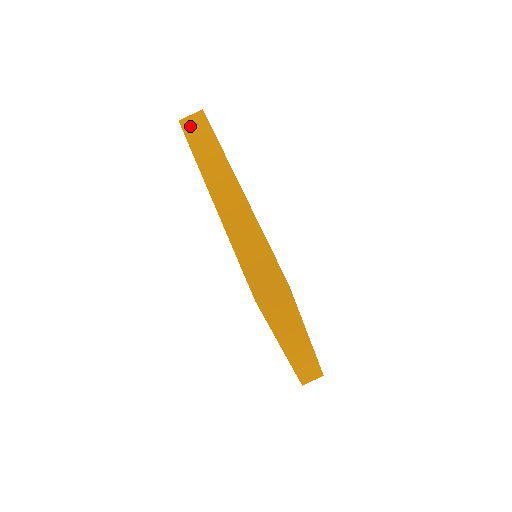
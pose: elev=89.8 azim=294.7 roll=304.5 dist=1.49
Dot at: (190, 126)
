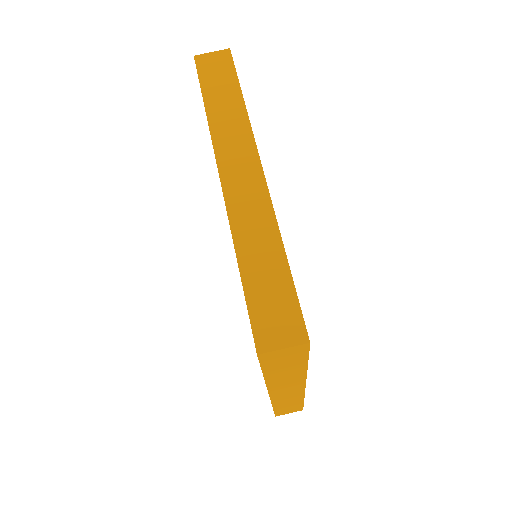
Dot at: (208, 68)
